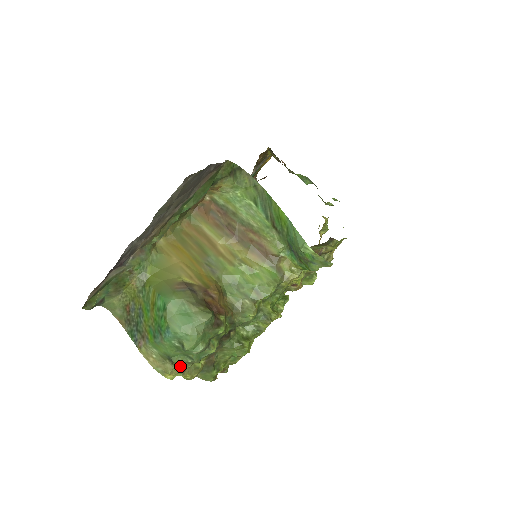
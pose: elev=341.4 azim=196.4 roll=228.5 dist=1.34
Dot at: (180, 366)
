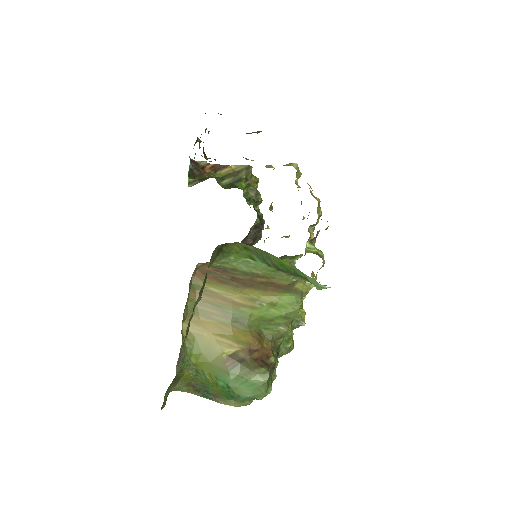
Dot at: occluded
